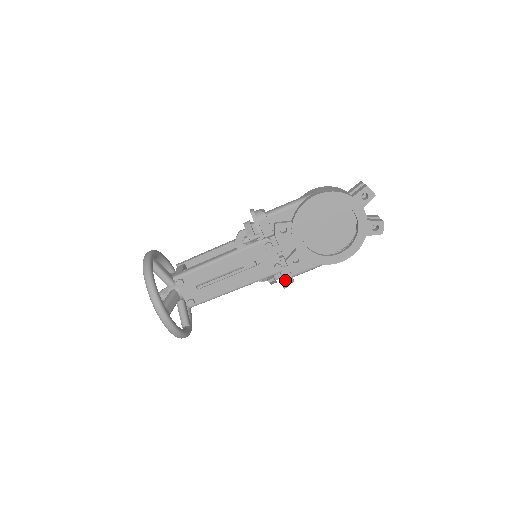
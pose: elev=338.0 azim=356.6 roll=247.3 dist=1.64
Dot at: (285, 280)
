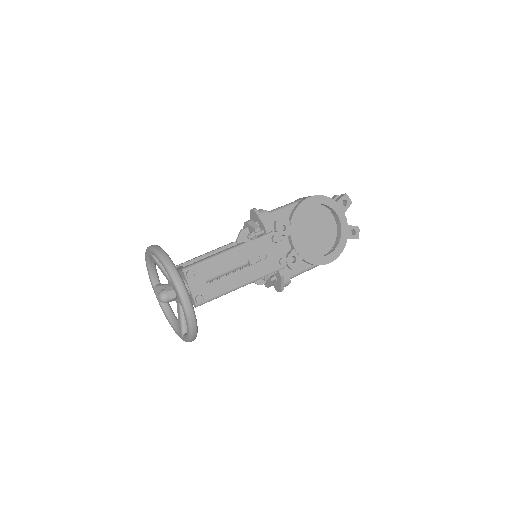
Dot at: (283, 281)
